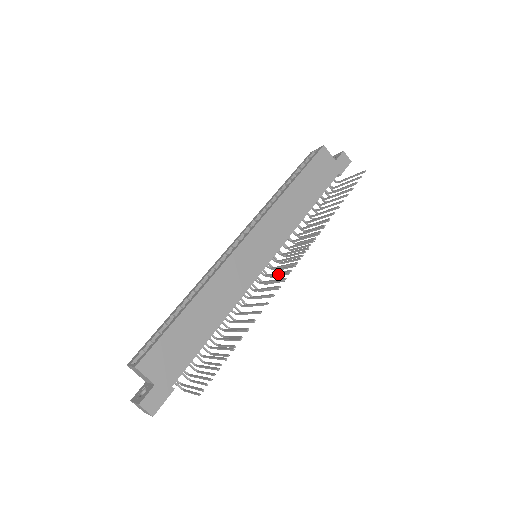
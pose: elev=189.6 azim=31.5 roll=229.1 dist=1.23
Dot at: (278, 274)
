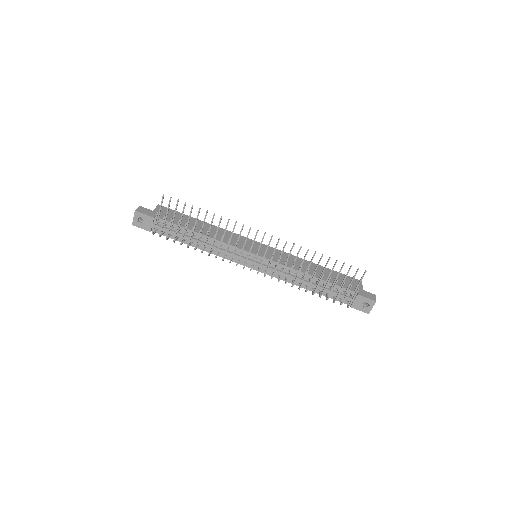
Dot at: (252, 243)
